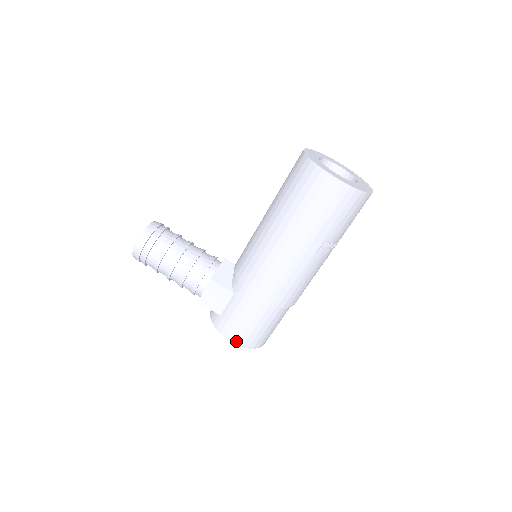
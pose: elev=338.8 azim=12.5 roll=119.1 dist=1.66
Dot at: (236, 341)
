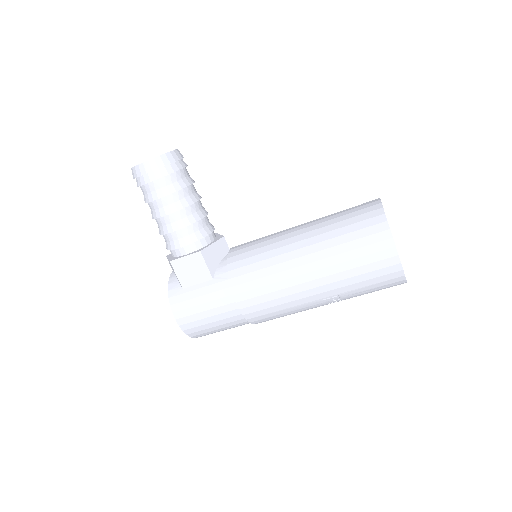
Dot at: (181, 323)
